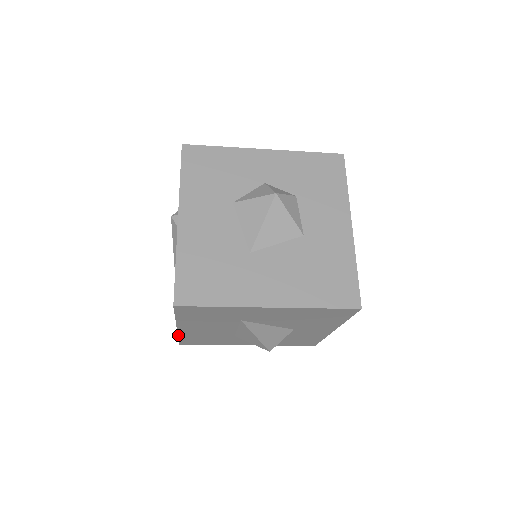
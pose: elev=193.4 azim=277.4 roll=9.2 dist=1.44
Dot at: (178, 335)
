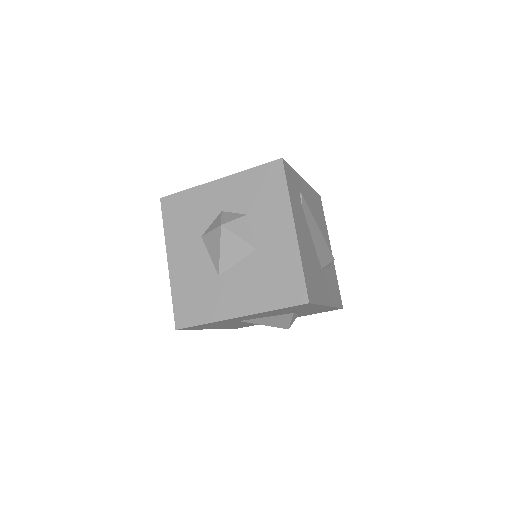
Dot at: occluded
